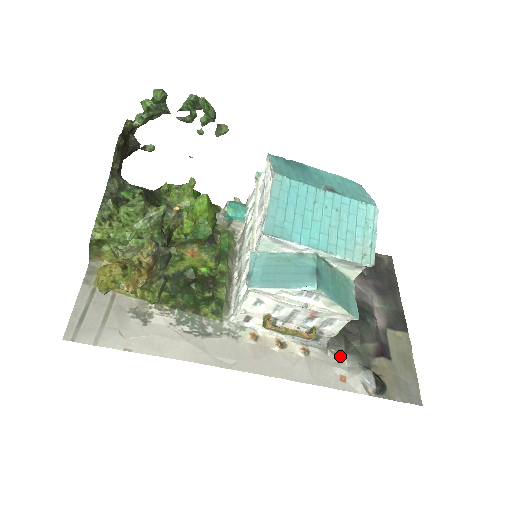
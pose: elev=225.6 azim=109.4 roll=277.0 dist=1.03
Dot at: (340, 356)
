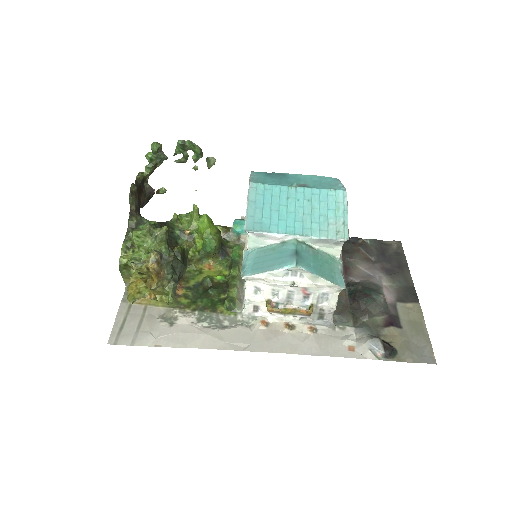
Dot at: (348, 330)
